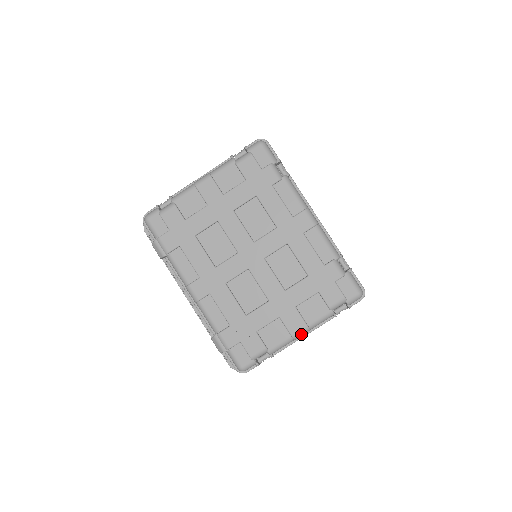
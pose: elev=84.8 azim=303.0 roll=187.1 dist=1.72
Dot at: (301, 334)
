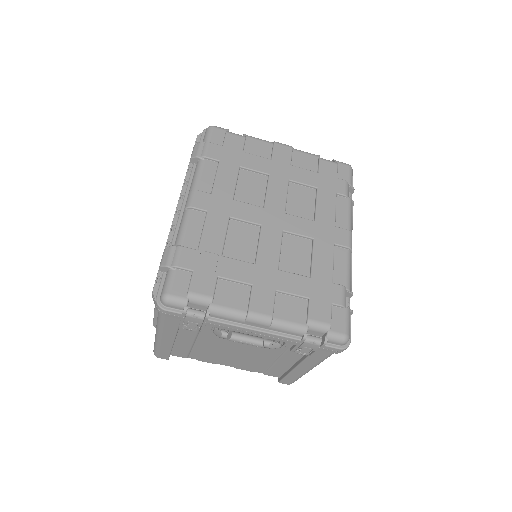
Dot at: (259, 319)
